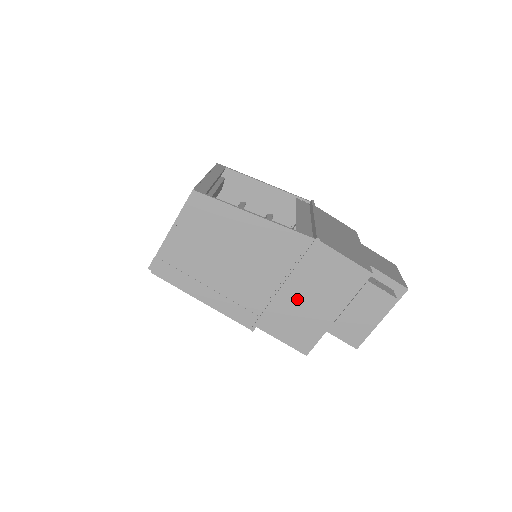
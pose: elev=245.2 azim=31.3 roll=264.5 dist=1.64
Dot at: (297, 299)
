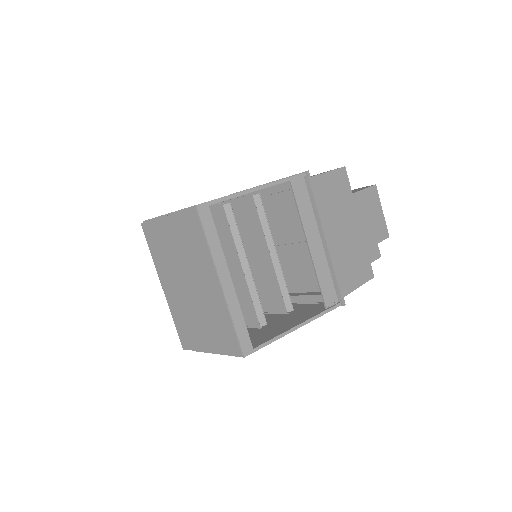
Dot at: occluded
